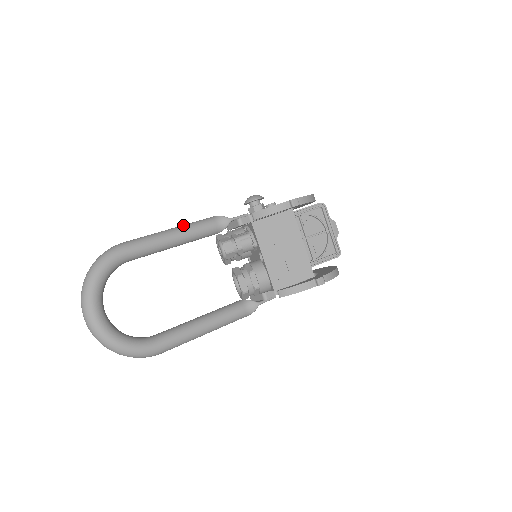
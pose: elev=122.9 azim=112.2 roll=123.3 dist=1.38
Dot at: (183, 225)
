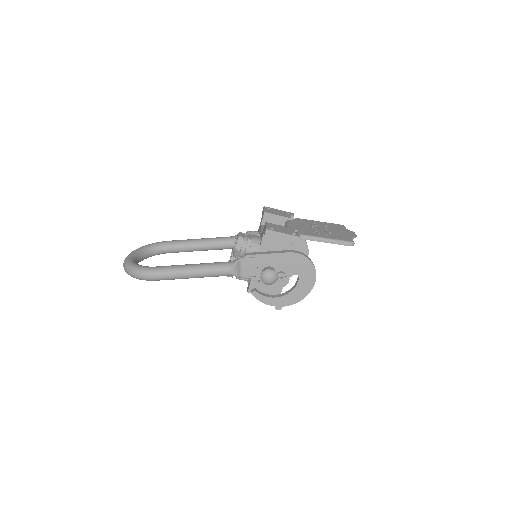
Dot at: (204, 276)
